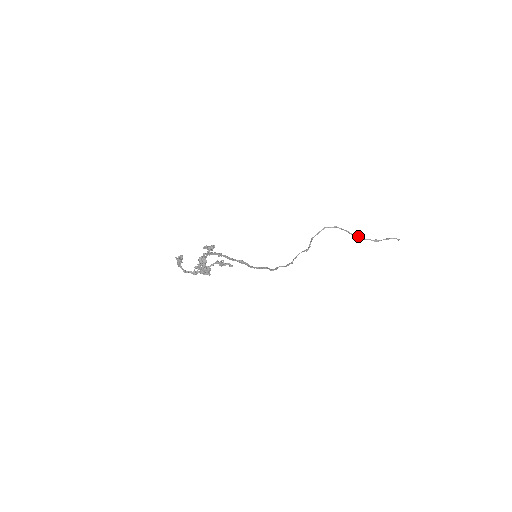
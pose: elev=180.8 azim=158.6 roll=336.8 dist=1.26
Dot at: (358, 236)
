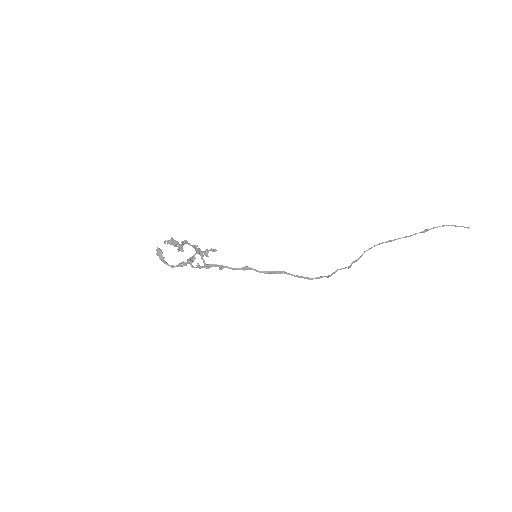
Dot at: (402, 237)
